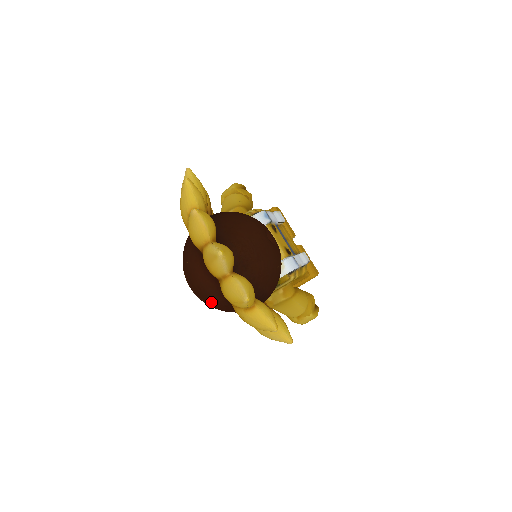
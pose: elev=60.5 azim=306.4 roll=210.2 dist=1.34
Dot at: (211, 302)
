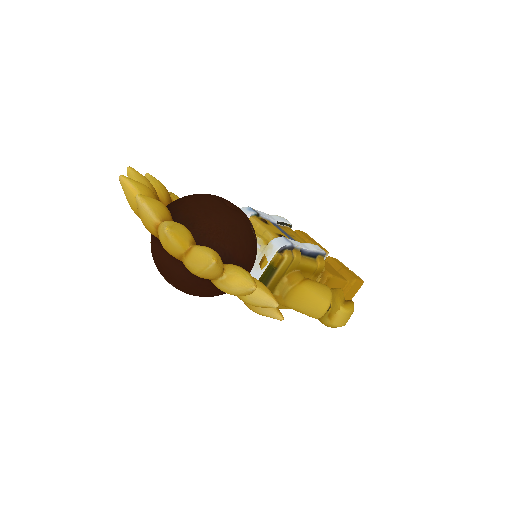
Dot at: (177, 279)
